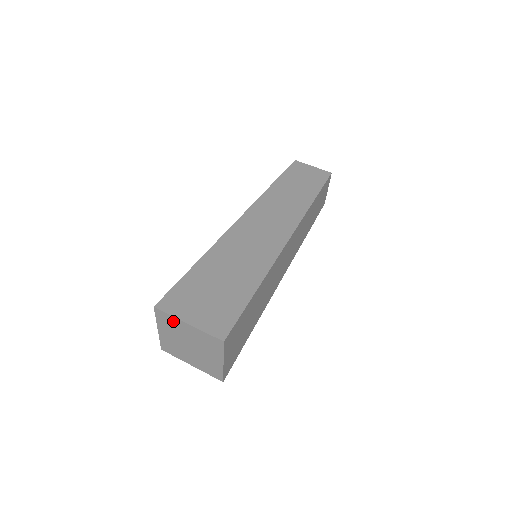
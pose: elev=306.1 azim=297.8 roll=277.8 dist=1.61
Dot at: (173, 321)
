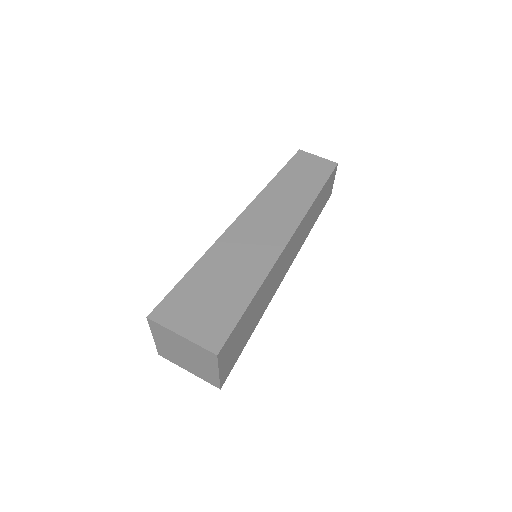
Dot at: (166, 332)
